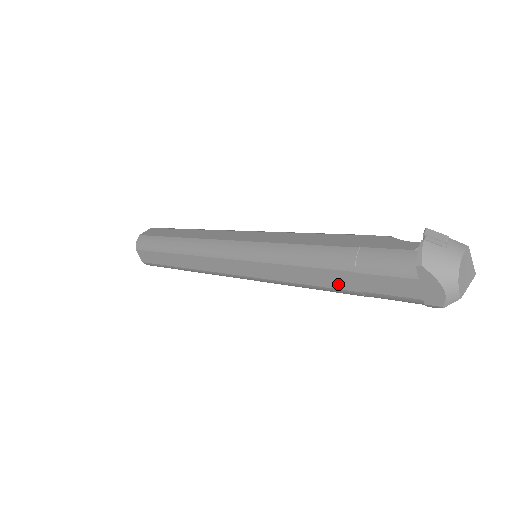
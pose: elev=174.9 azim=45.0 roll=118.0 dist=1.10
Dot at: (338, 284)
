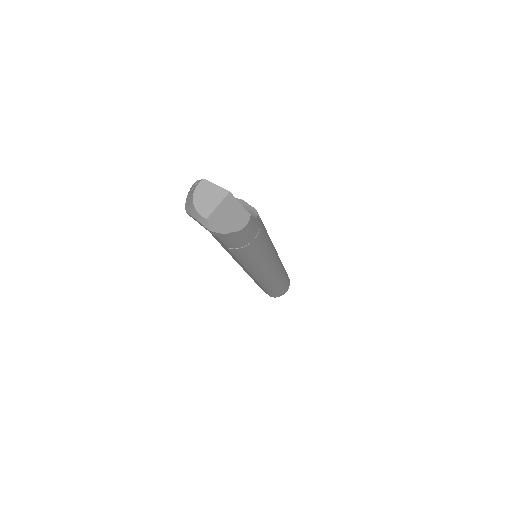
Dot at: (228, 250)
